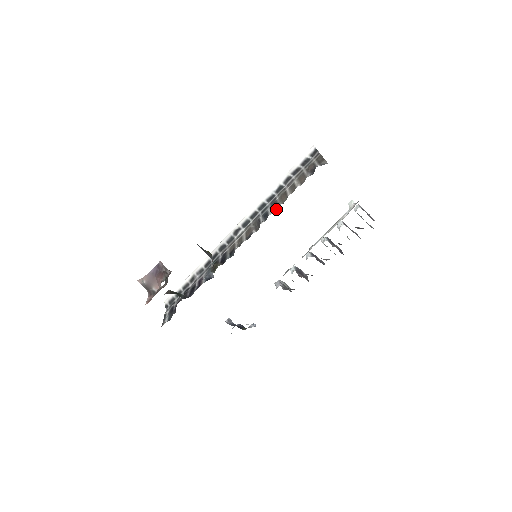
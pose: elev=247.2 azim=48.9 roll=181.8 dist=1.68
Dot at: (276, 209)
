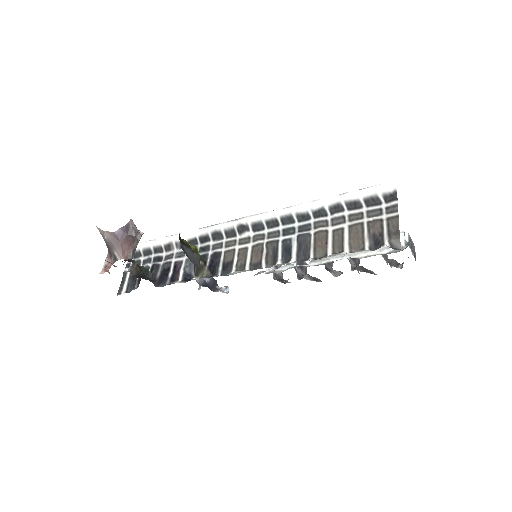
Dot at: (304, 257)
